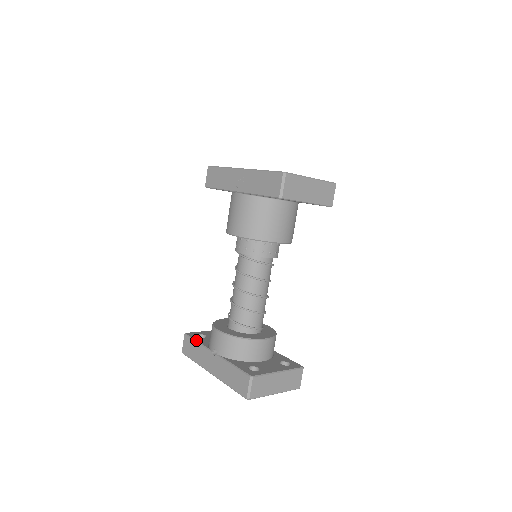
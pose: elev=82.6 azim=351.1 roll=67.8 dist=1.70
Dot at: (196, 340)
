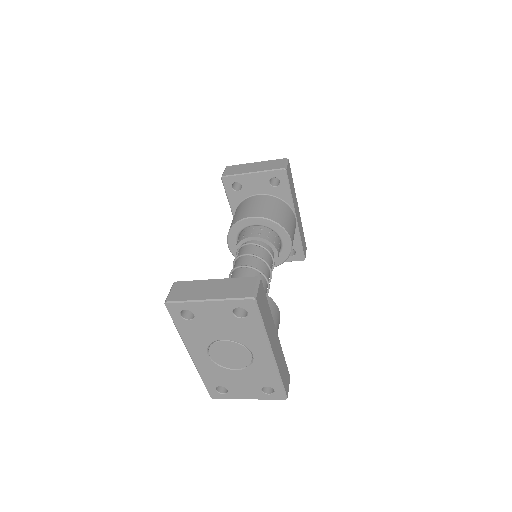
Dot at: occluded
